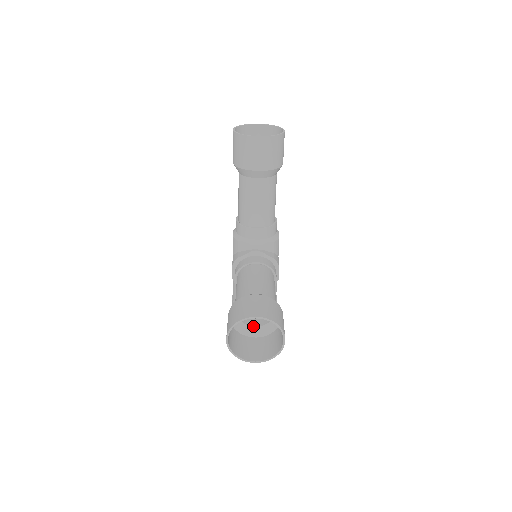
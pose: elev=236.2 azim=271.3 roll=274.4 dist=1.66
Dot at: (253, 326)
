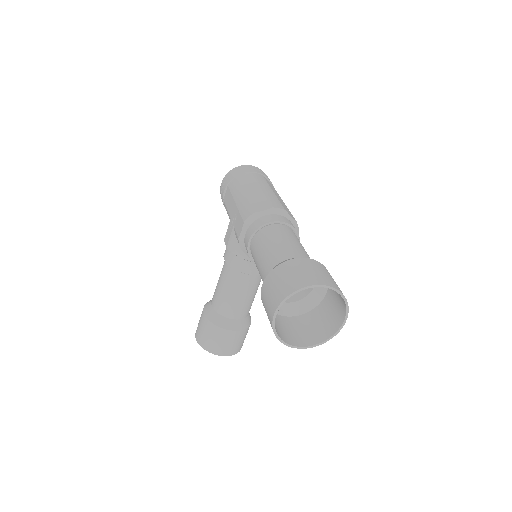
Dot at: occluded
